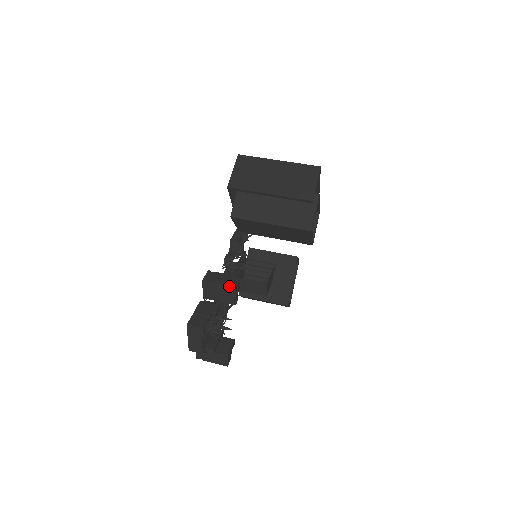
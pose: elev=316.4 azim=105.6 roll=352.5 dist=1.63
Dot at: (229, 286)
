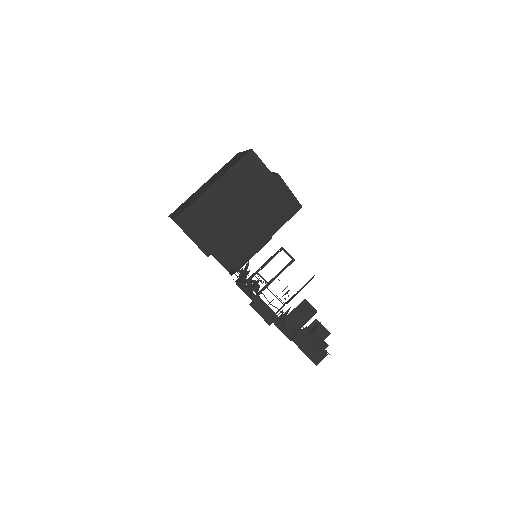
Dot at: occluded
